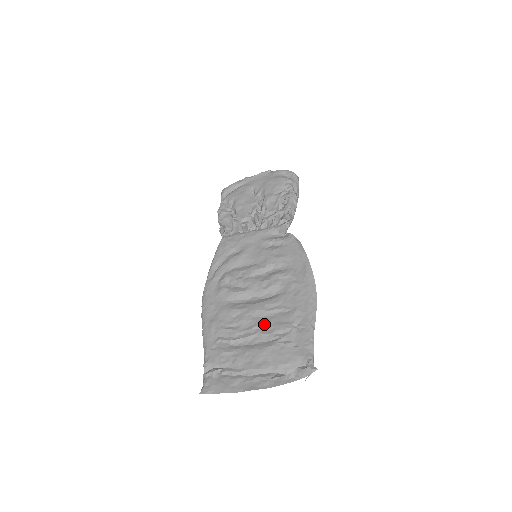
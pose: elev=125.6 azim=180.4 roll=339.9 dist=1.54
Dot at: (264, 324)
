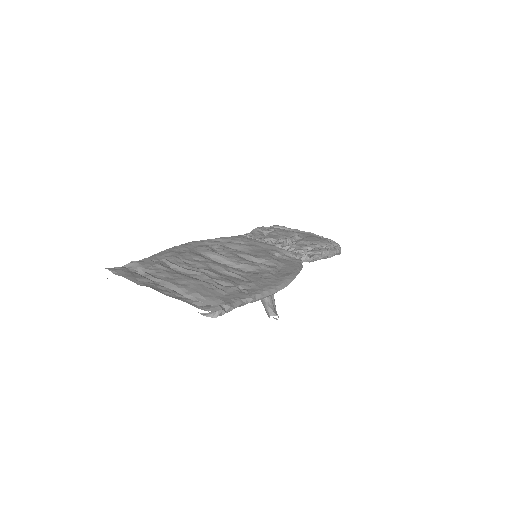
Dot at: (214, 272)
